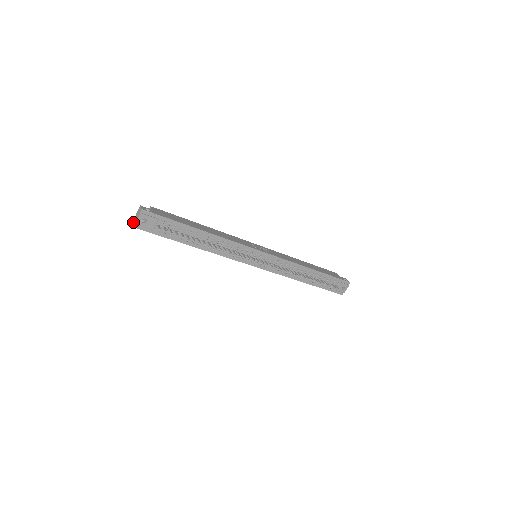
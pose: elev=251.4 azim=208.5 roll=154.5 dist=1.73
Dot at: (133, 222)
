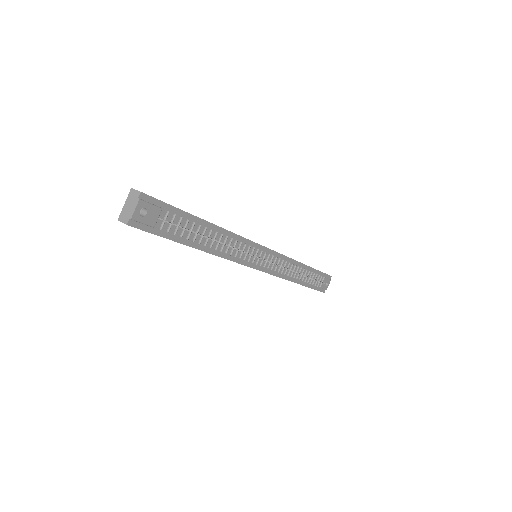
Dot at: (122, 217)
